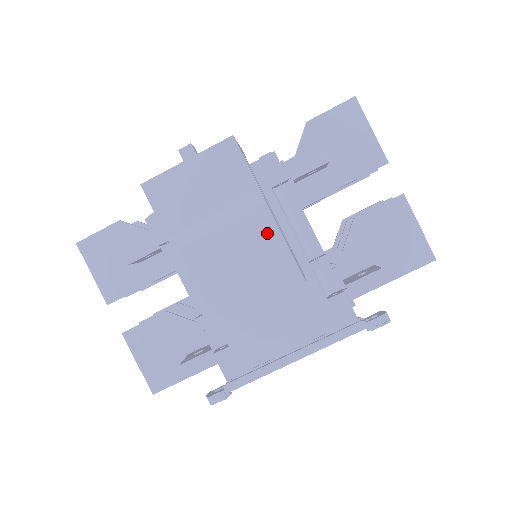
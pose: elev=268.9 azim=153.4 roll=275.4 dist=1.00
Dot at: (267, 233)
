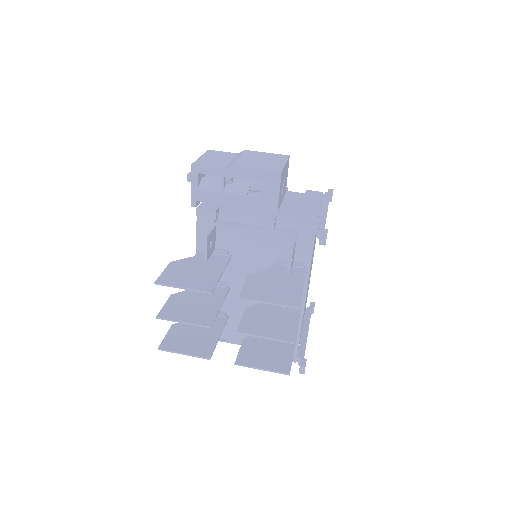
Dot at: (258, 153)
